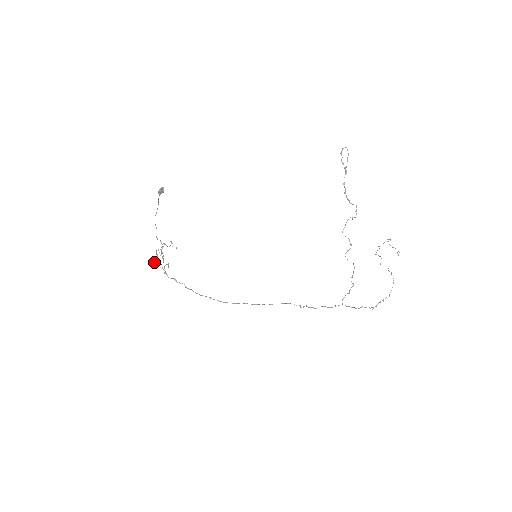
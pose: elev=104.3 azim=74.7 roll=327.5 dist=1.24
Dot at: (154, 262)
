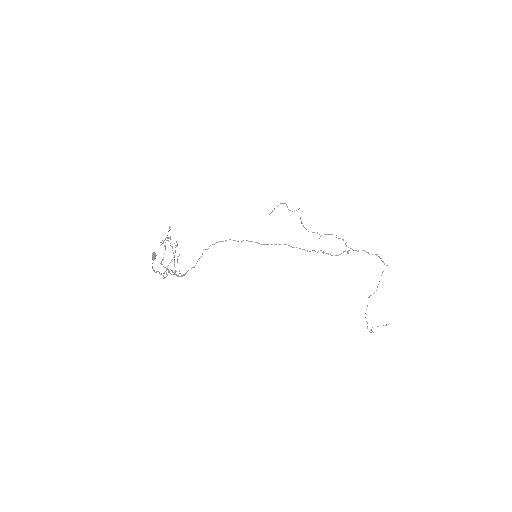
Dot at: (164, 246)
